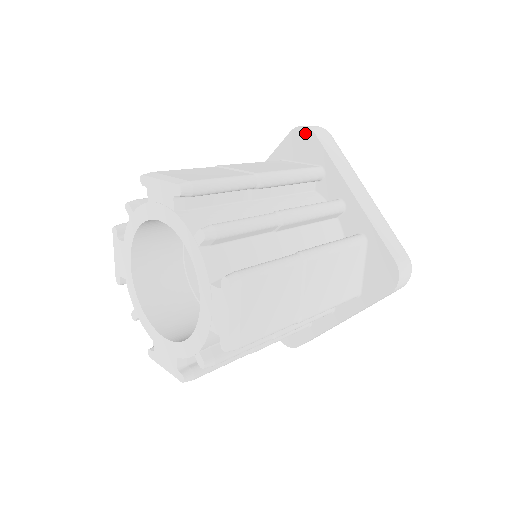
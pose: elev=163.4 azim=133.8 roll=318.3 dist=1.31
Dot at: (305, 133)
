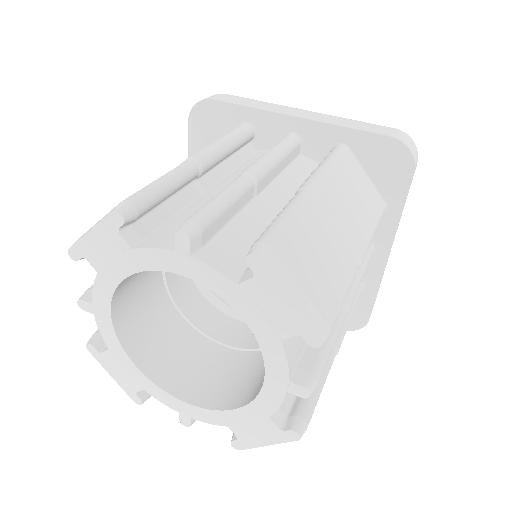
Dot at: (405, 159)
